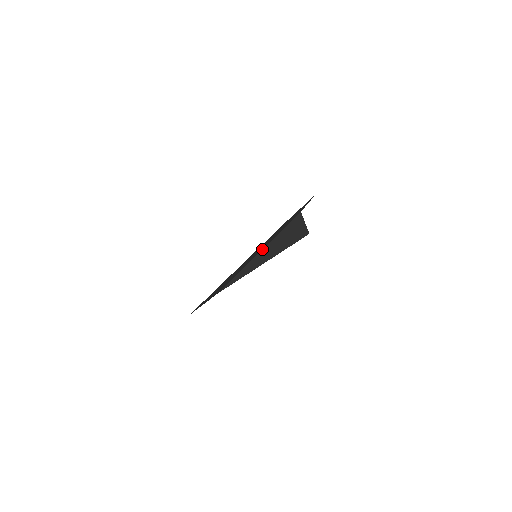
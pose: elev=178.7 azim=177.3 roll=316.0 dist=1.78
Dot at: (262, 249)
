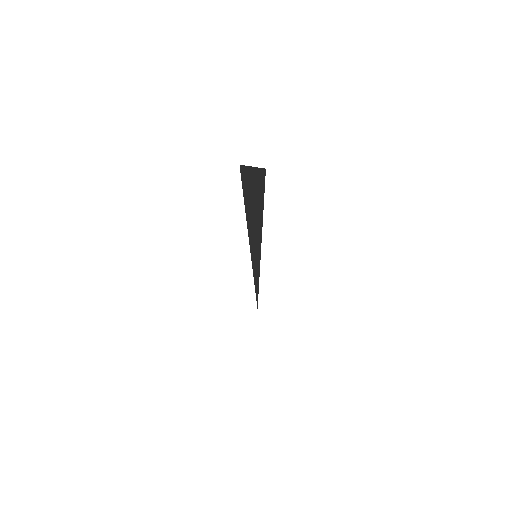
Dot at: occluded
